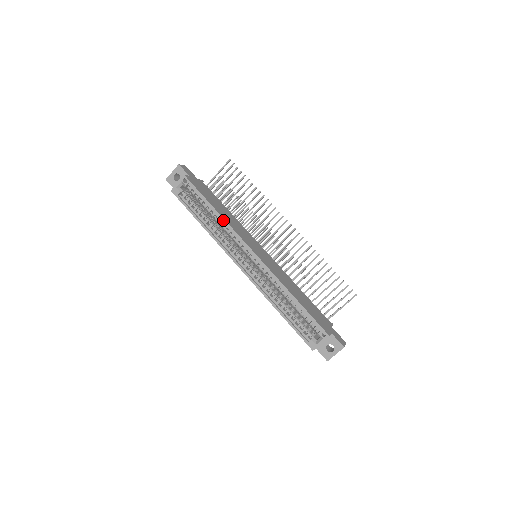
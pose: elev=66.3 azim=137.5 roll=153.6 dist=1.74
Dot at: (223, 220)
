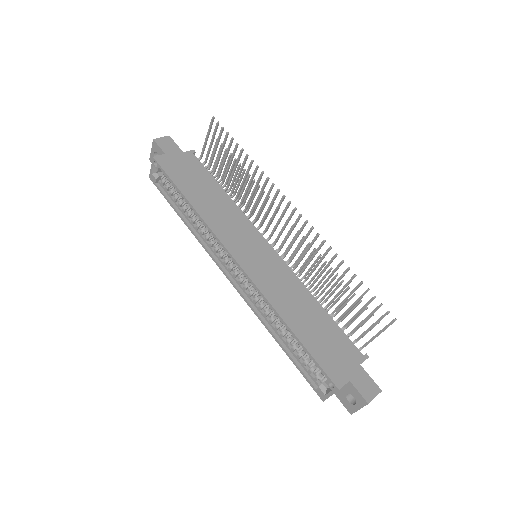
Dot at: (198, 216)
